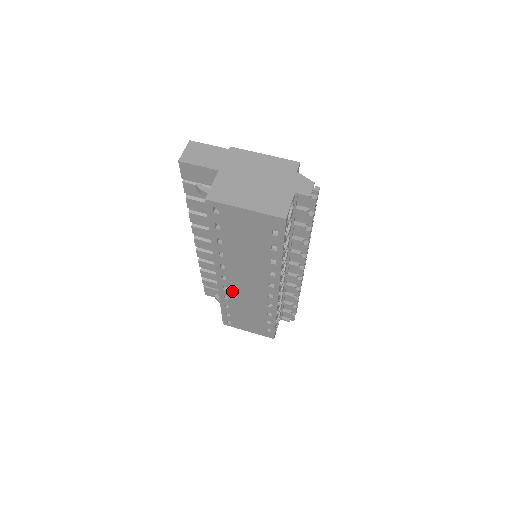
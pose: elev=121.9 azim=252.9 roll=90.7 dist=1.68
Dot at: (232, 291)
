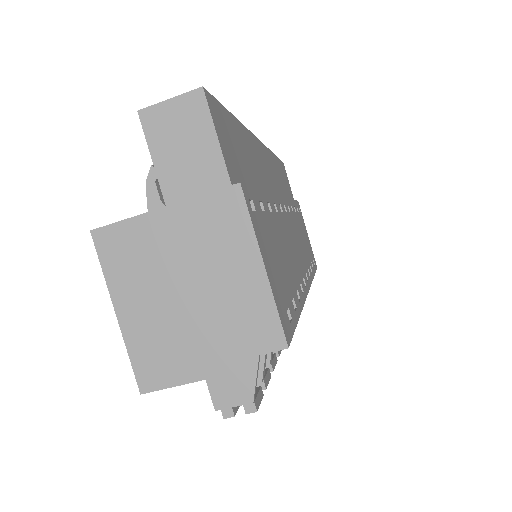
Dot at: occluded
